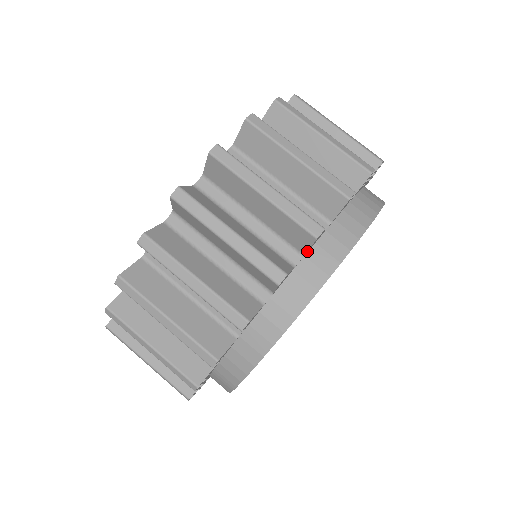
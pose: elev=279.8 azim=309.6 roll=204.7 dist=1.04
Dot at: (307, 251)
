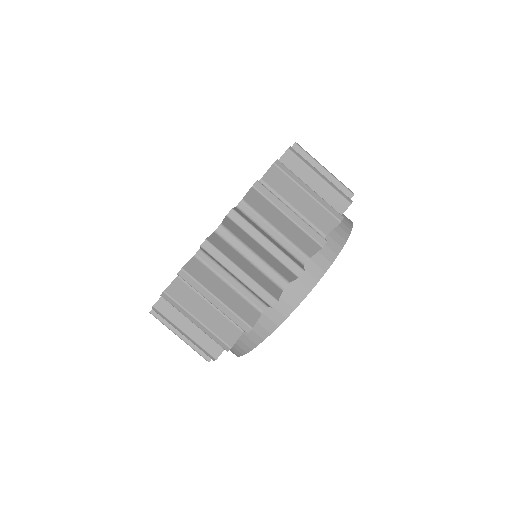
Dot at: occluded
